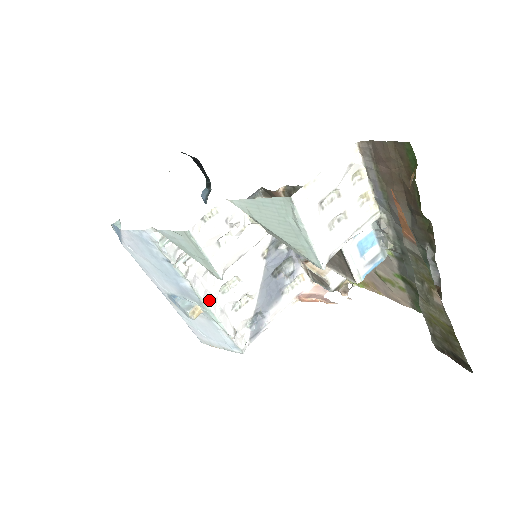
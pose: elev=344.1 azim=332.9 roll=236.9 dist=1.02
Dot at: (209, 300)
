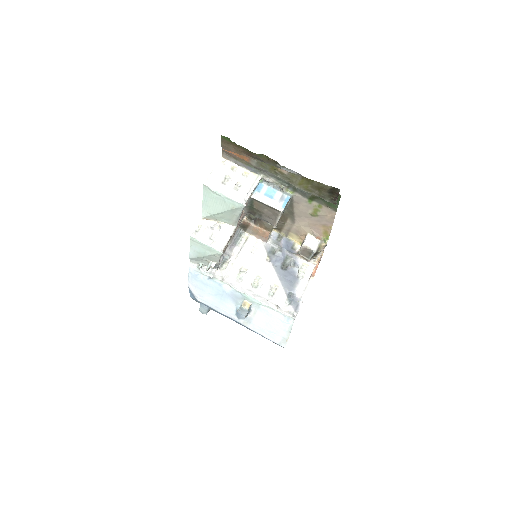
Dot at: (247, 292)
